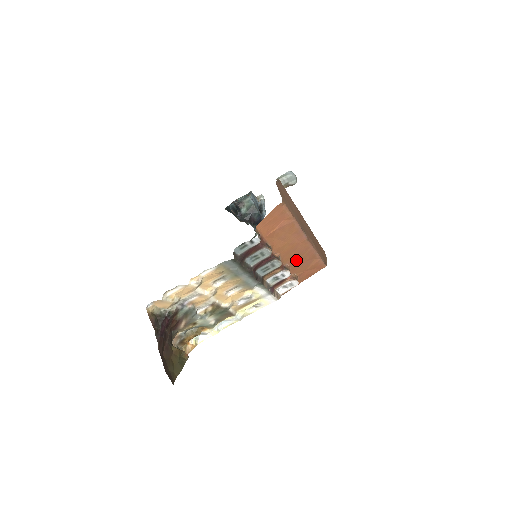
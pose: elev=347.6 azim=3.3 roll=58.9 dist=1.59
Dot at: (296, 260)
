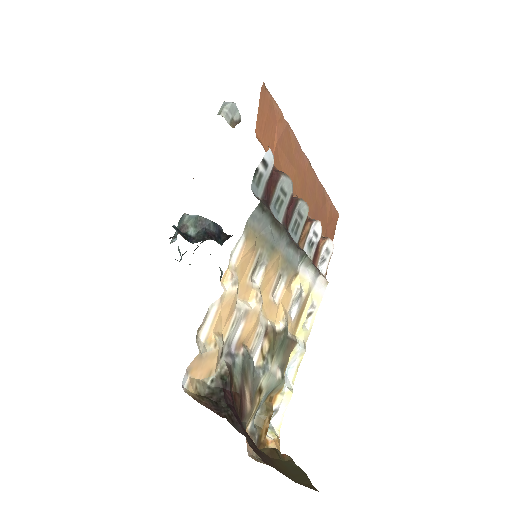
Dot at: (313, 208)
